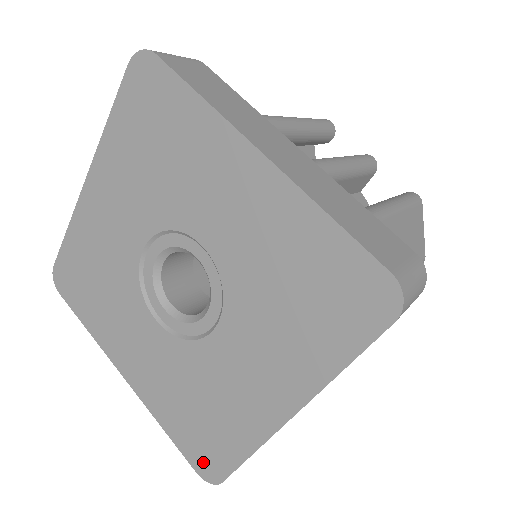
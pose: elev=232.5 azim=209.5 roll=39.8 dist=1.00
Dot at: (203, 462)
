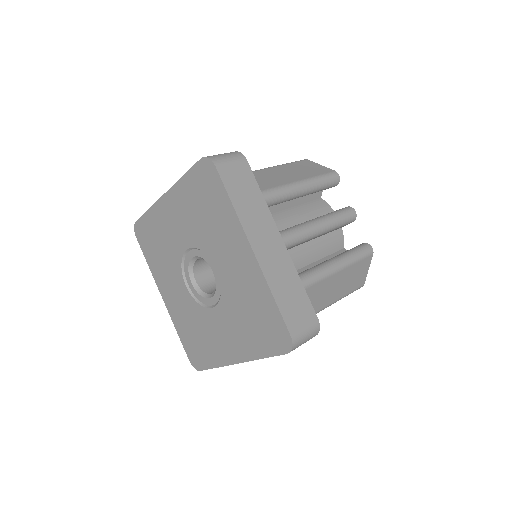
Dot at: (280, 341)
